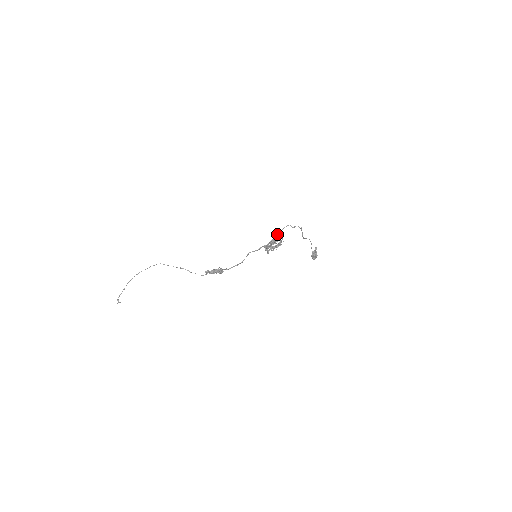
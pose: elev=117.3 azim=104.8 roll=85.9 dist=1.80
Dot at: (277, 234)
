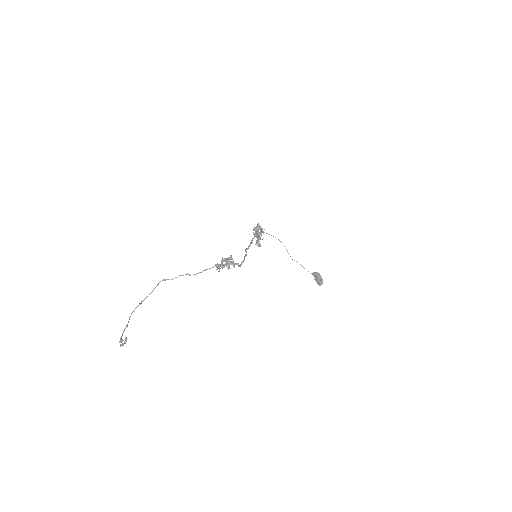
Dot at: occluded
